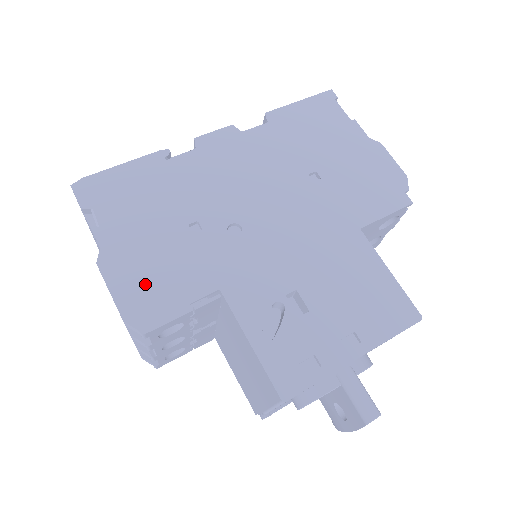
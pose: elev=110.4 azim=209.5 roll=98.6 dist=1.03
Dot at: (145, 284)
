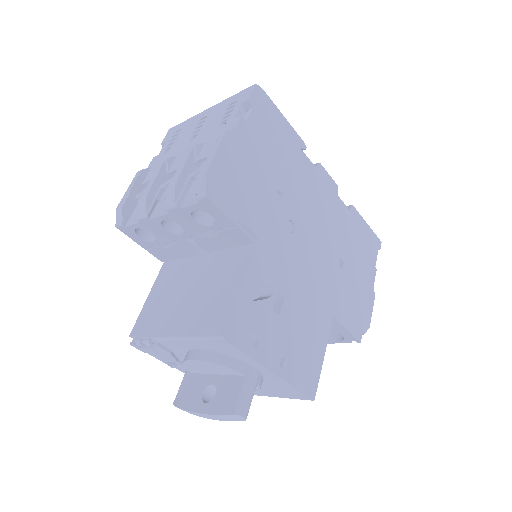
Dot at: (234, 178)
